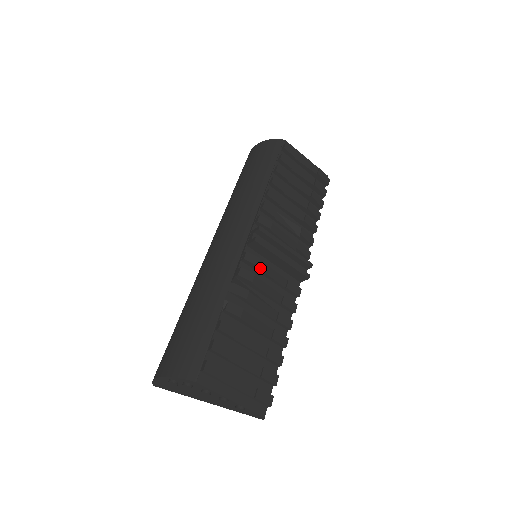
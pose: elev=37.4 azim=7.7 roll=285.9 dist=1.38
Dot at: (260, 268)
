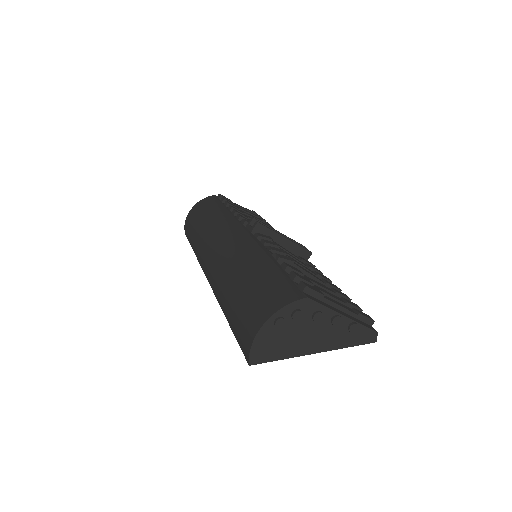
Dot at: occluded
